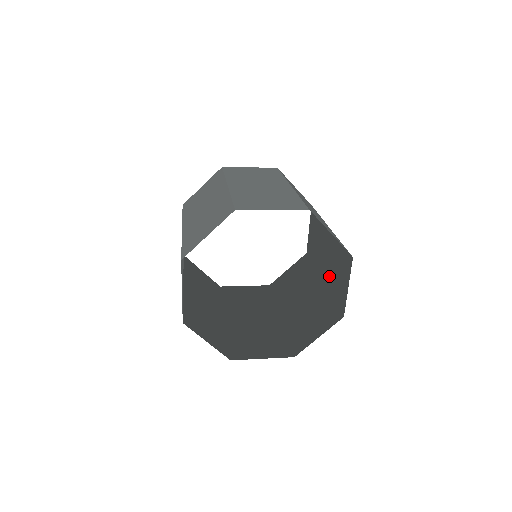
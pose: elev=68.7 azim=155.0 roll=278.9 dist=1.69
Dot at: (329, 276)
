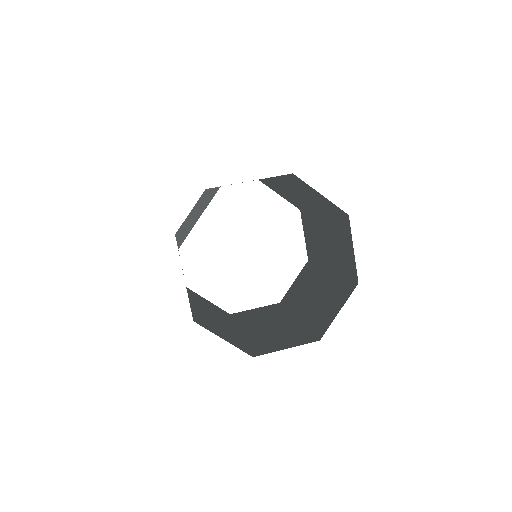
Dot at: (311, 311)
